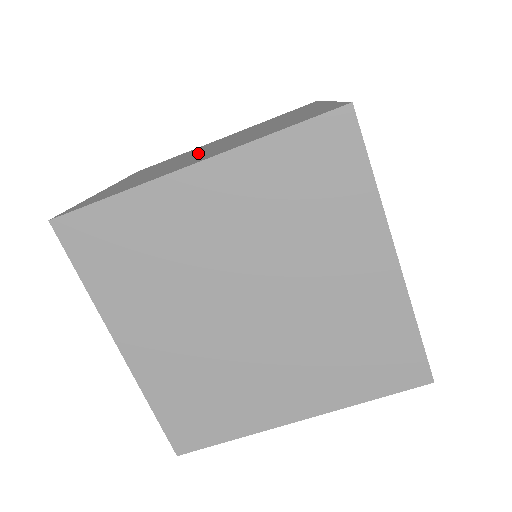
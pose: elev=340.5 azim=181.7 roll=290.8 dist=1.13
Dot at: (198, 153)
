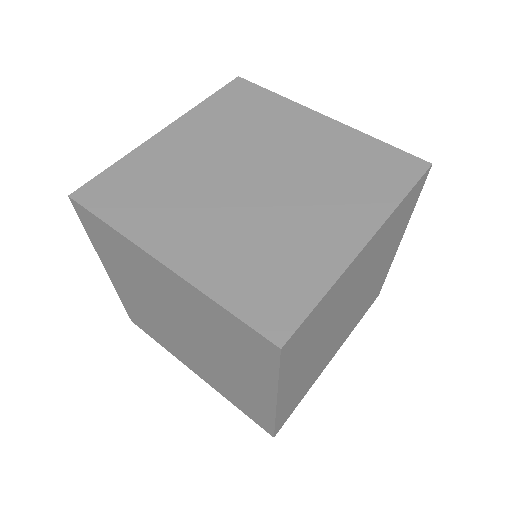
Dot at: (255, 193)
